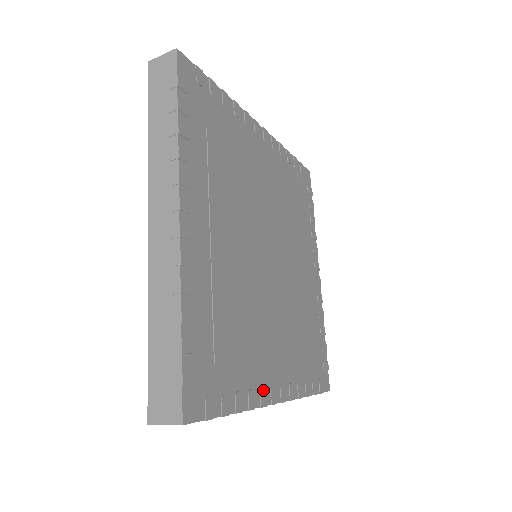
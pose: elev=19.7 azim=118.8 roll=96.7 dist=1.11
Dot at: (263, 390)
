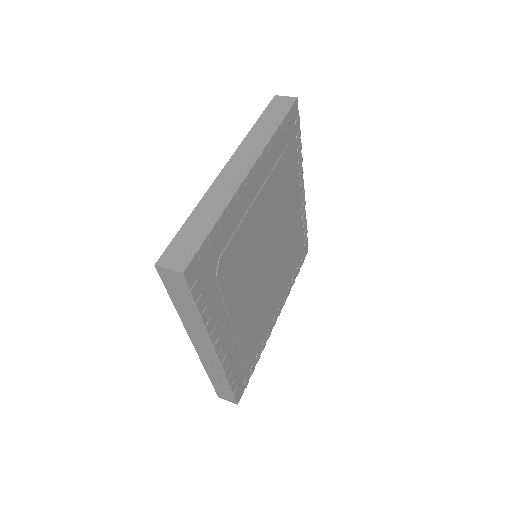
Dot at: (269, 330)
